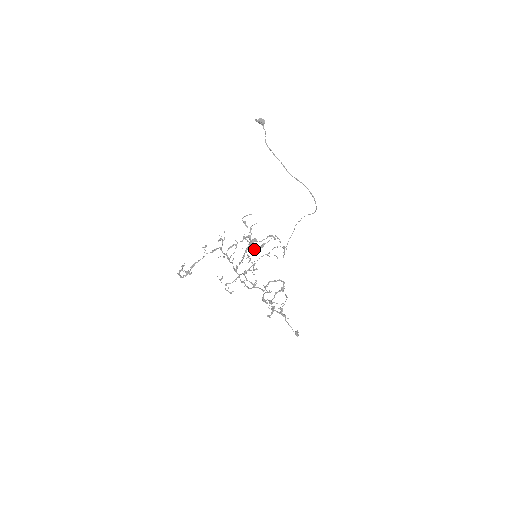
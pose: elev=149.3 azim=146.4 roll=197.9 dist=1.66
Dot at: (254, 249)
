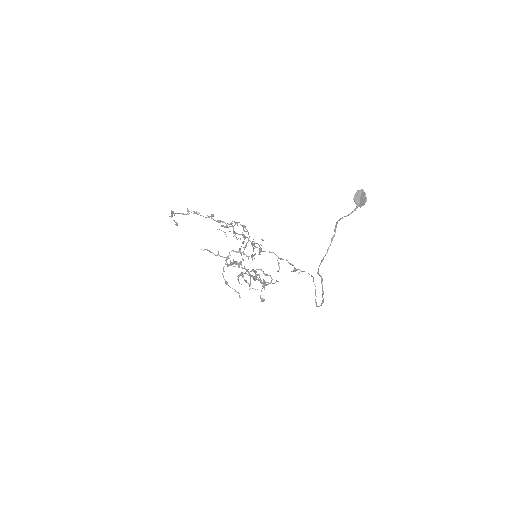
Dot at: (253, 255)
